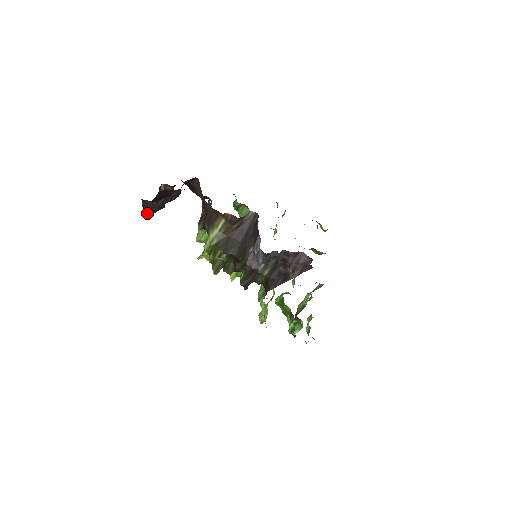
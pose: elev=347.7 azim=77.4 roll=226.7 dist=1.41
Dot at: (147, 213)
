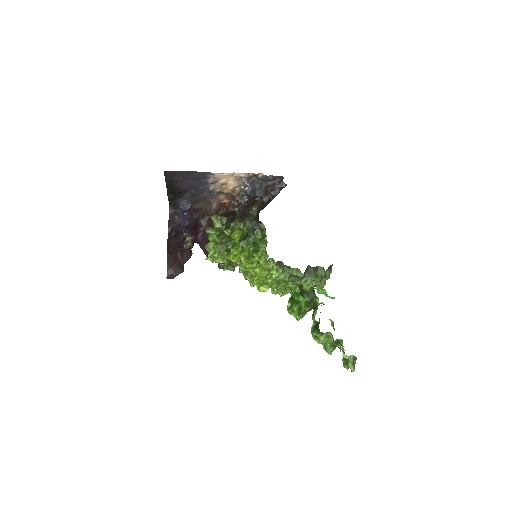
Dot at: (168, 278)
